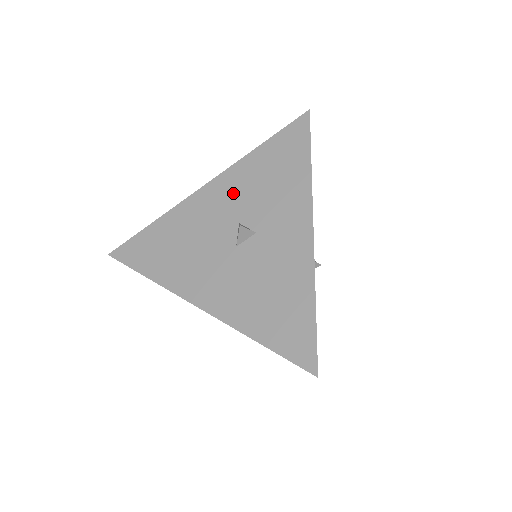
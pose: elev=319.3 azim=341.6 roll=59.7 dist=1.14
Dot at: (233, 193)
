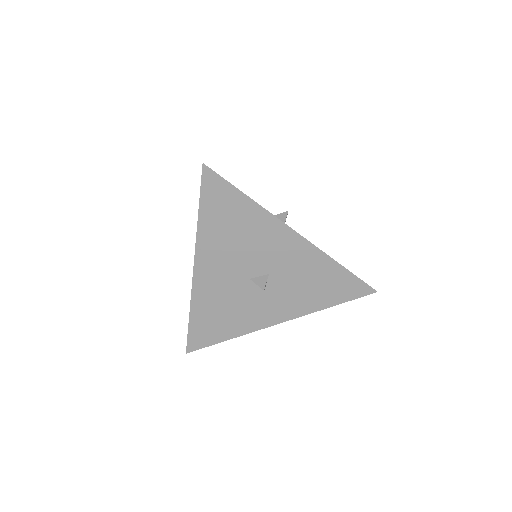
Dot at: (294, 260)
